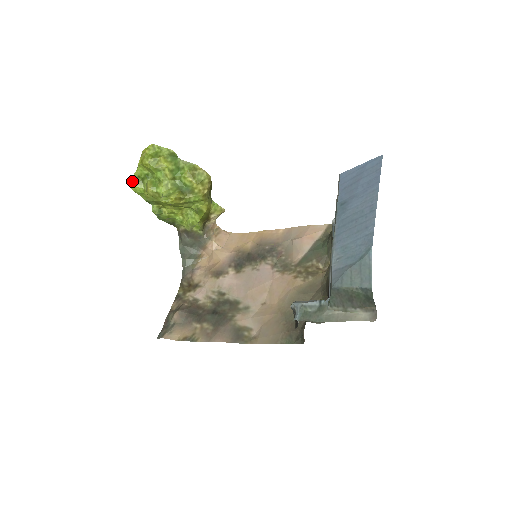
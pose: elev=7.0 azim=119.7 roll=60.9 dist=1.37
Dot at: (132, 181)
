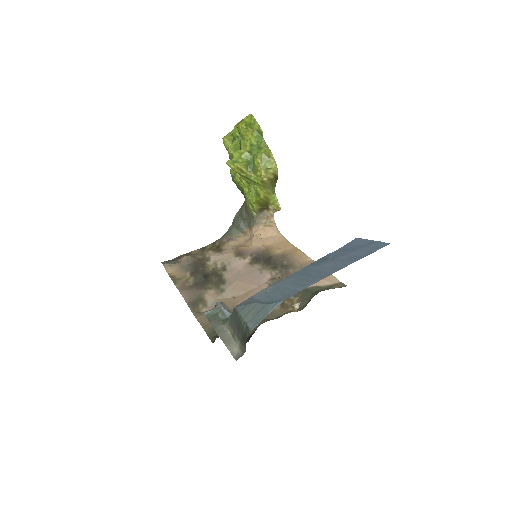
Dot at: (226, 135)
